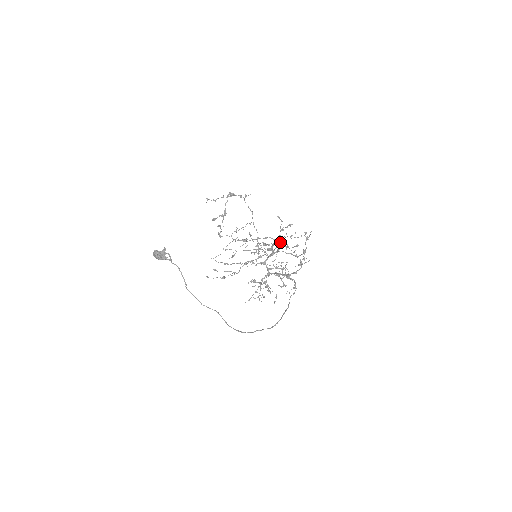
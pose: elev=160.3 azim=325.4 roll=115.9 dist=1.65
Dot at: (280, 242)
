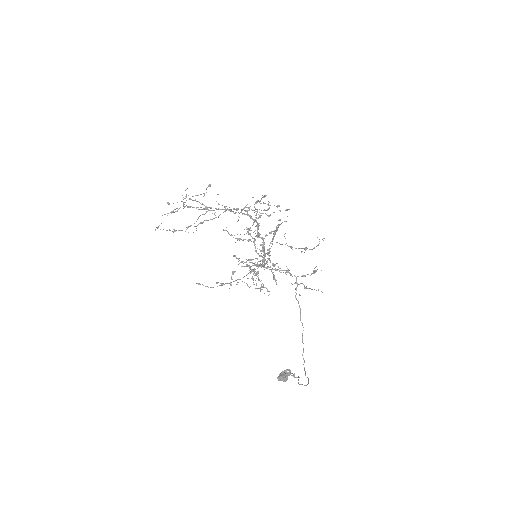
Dot at: occluded
